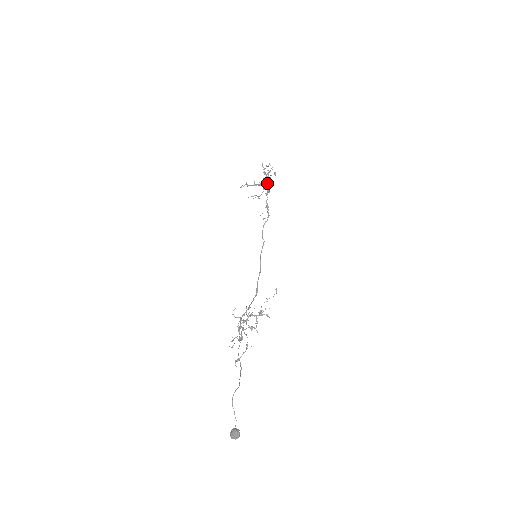
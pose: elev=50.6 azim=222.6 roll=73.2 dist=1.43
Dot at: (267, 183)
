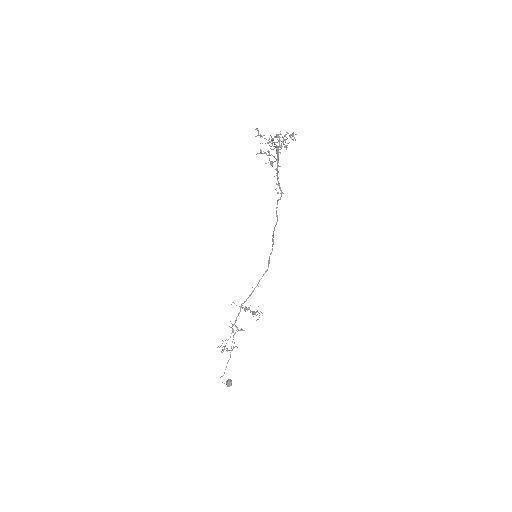
Dot at: (277, 156)
